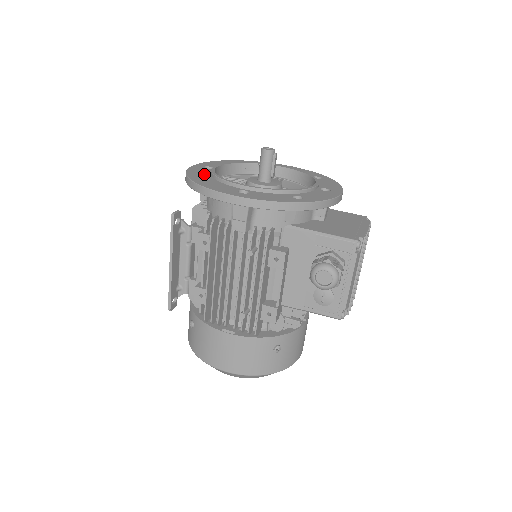
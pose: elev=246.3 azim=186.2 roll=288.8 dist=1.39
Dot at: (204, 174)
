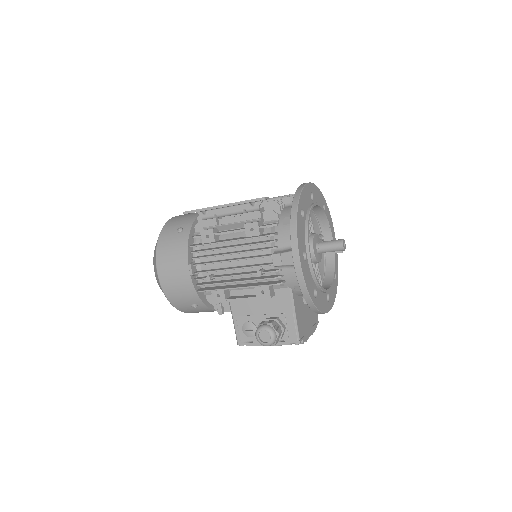
Dot at: (306, 205)
